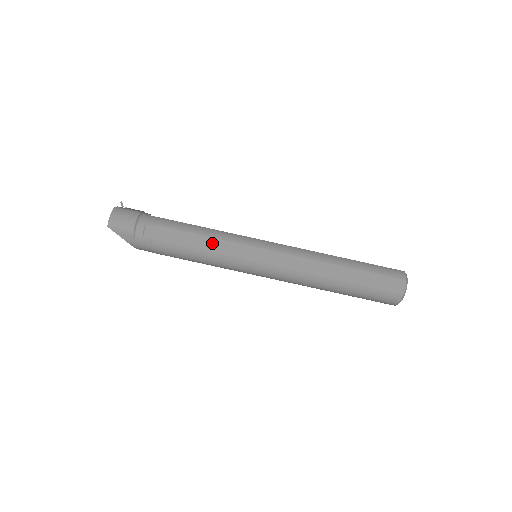
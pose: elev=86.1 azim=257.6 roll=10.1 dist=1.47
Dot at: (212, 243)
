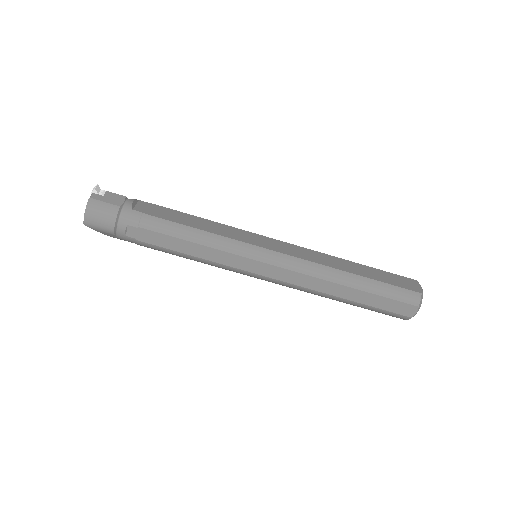
Dot at: (204, 251)
